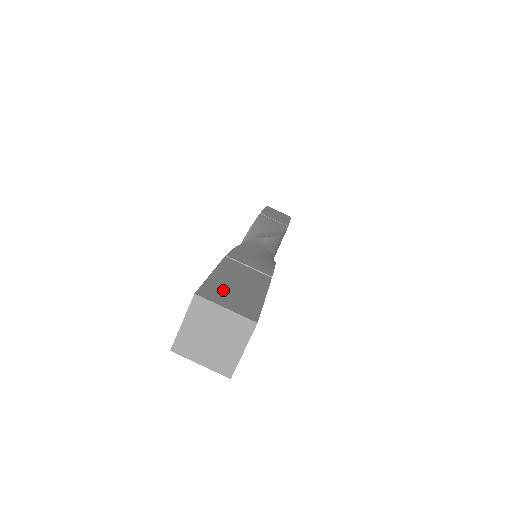
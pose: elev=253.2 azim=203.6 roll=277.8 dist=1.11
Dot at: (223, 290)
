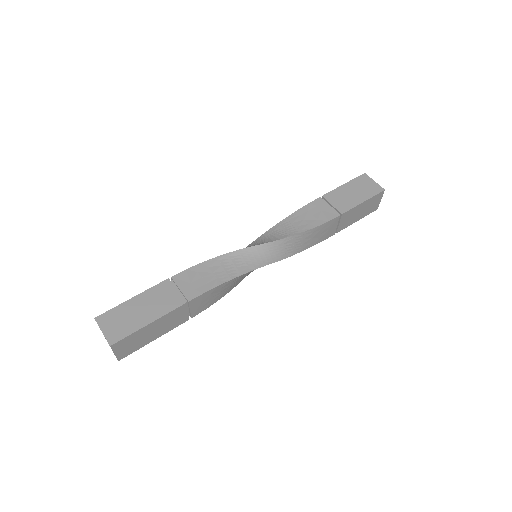
Dot at: (120, 316)
